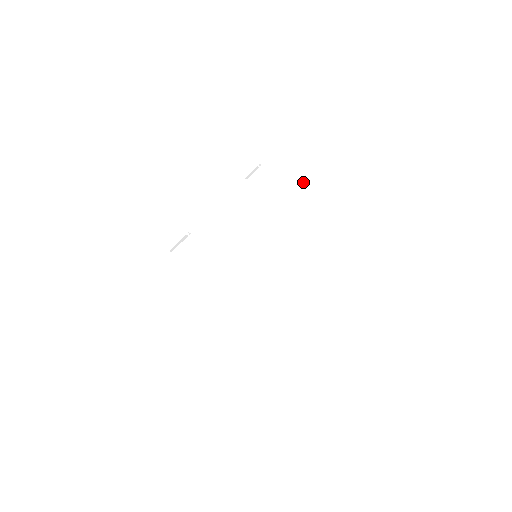
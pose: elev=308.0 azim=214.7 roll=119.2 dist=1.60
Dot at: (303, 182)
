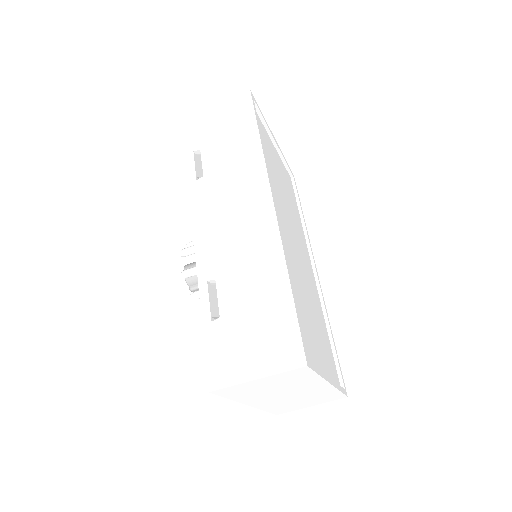
Dot at: (264, 148)
